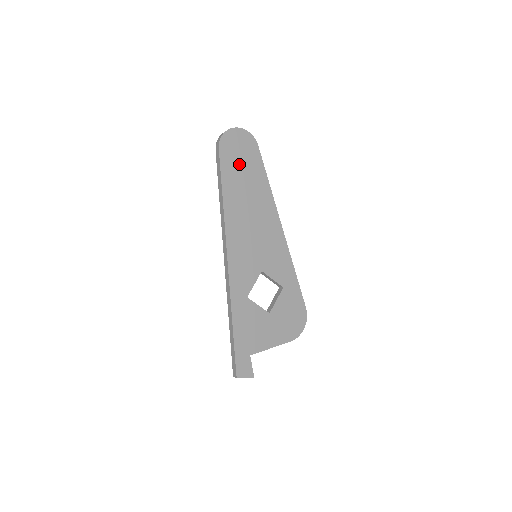
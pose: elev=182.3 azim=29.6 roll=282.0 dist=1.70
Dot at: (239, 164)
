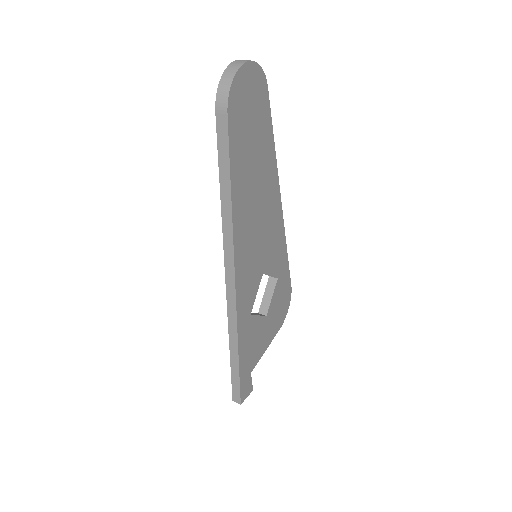
Dot at: (248, 130)
